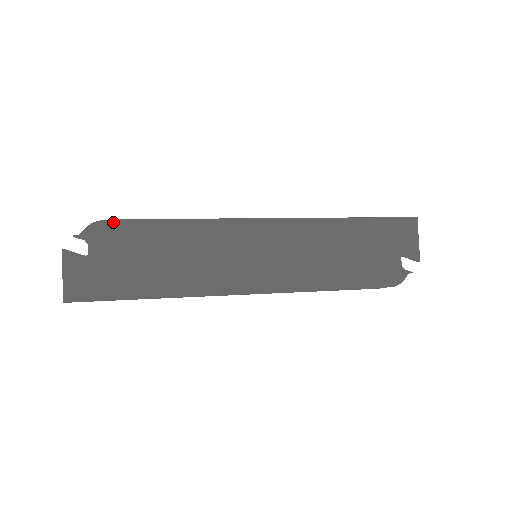
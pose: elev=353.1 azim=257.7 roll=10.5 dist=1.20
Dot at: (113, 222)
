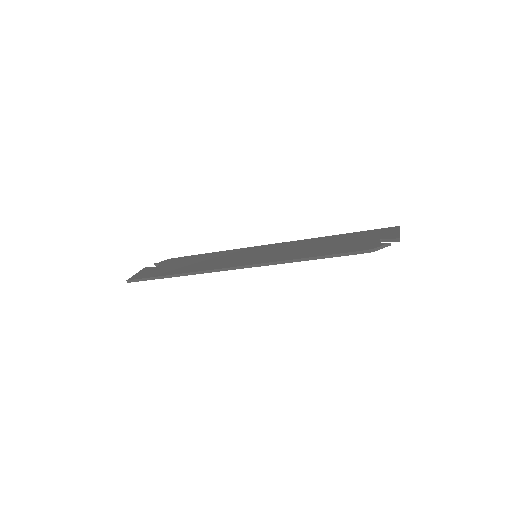
Dot at: (178, 258)
